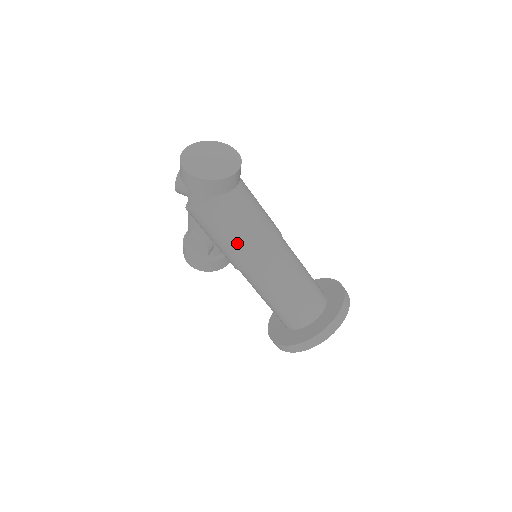
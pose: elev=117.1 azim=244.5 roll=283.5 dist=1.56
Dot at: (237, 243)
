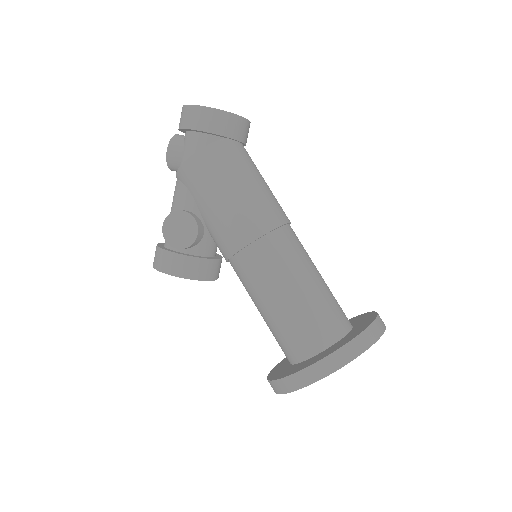
Dot at: (243, 201)
